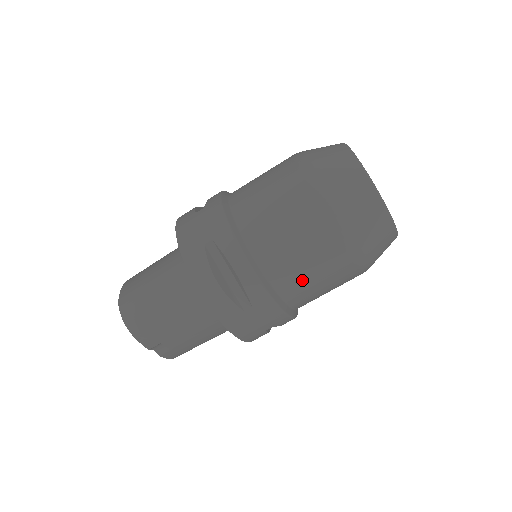
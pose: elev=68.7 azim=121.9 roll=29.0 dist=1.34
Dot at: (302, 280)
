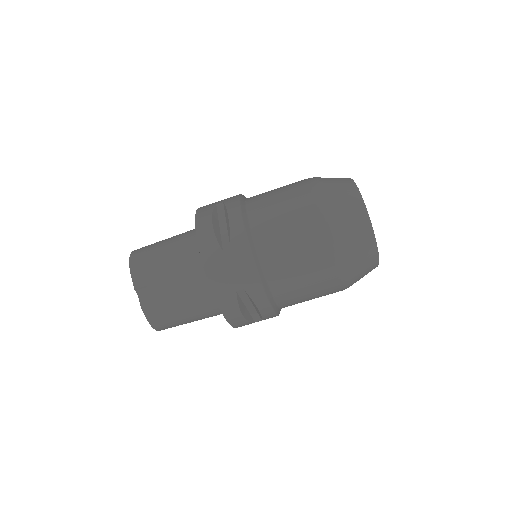
Dot at: (279, 242)
